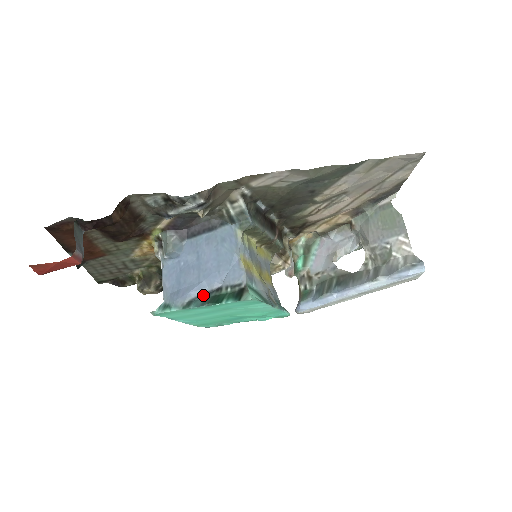
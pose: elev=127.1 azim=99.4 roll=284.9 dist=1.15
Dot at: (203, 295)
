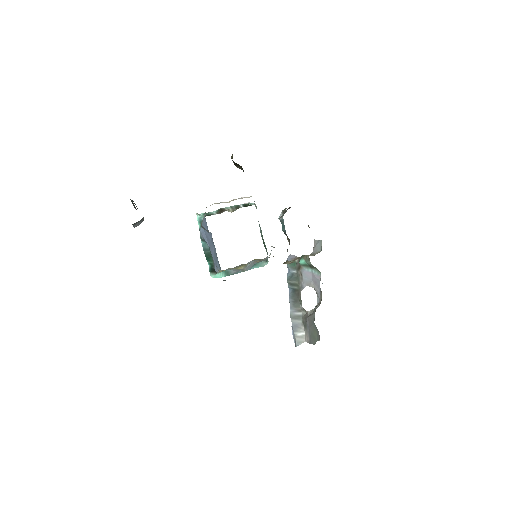
Dot at: occluded
